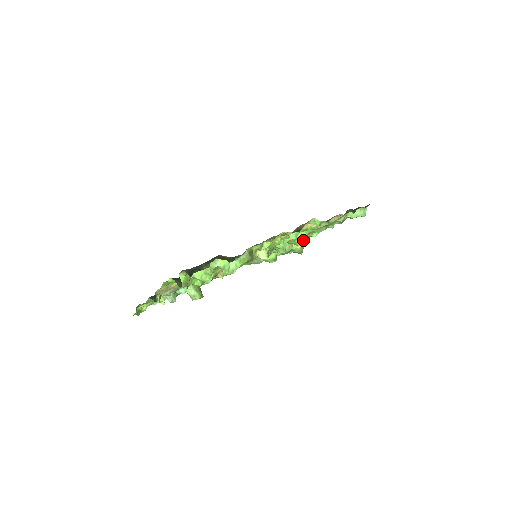
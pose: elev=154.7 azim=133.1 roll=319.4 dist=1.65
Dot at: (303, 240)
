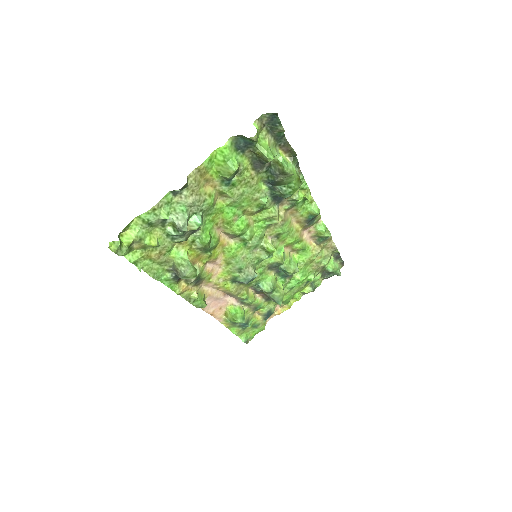
Dot at: (296, 266)
